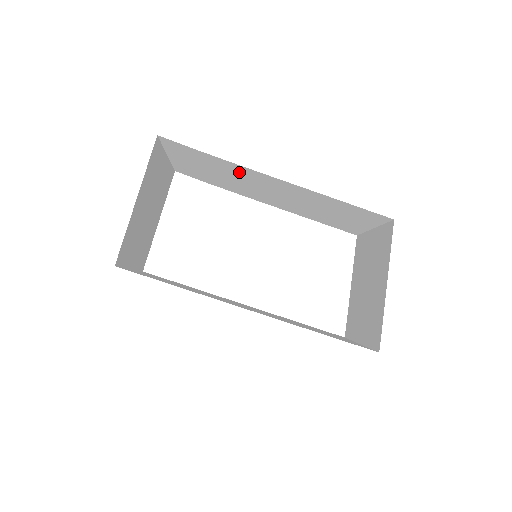
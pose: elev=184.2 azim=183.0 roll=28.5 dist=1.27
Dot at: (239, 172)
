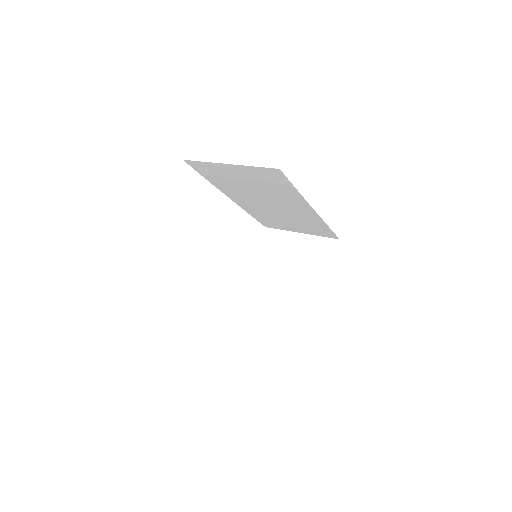
Dot at: (286, 197)
